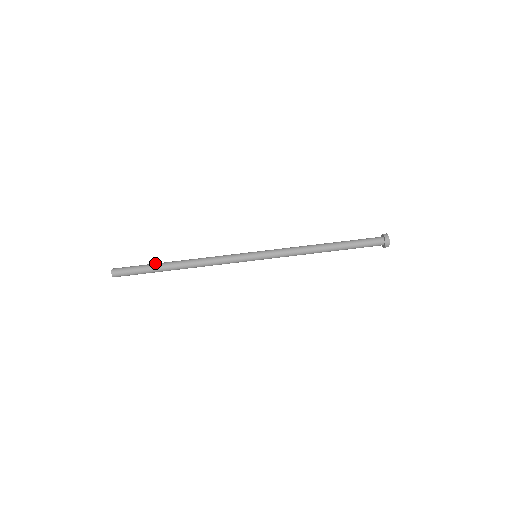
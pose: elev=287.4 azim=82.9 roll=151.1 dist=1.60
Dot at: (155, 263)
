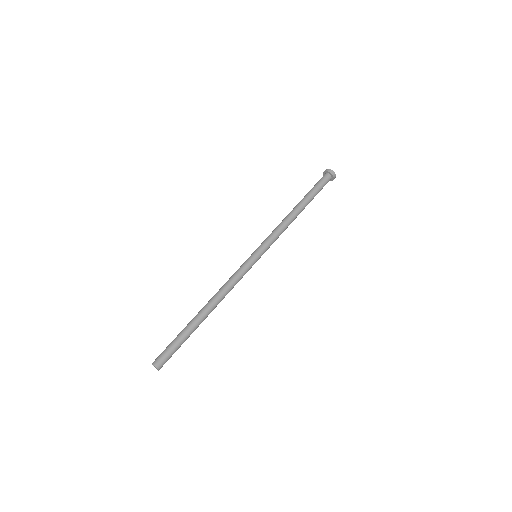
Dot at: (184, 328)
